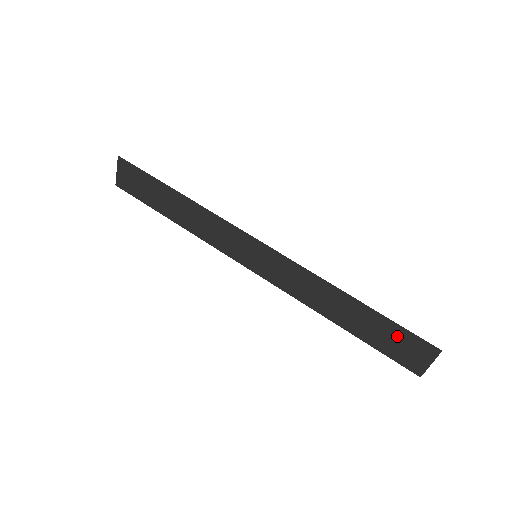
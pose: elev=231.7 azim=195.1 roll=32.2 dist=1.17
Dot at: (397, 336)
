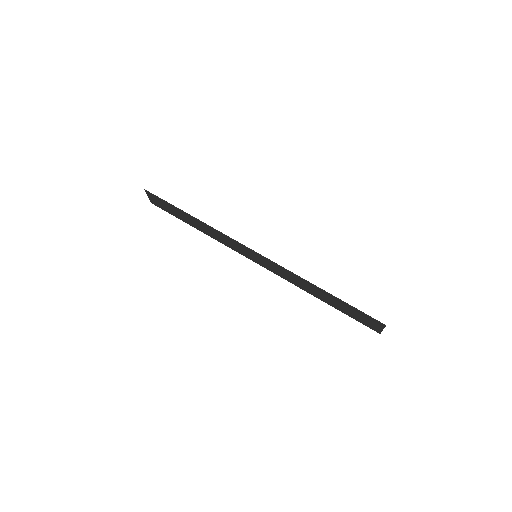
Dot at: (357, 313)
